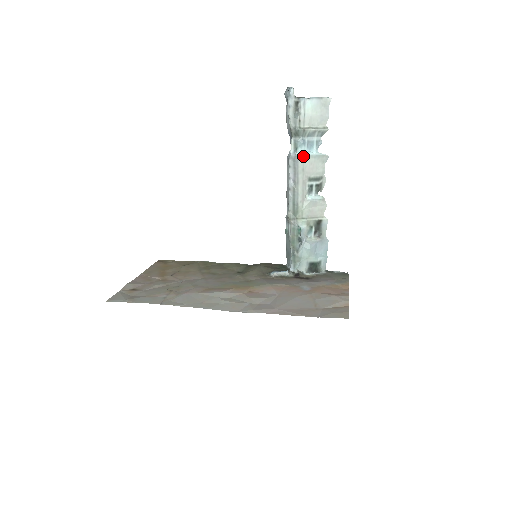
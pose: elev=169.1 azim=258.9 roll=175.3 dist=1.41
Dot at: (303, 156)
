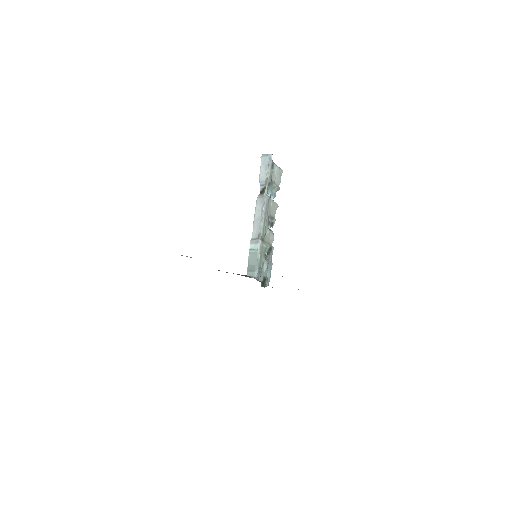
Dot at: (271, 199)
